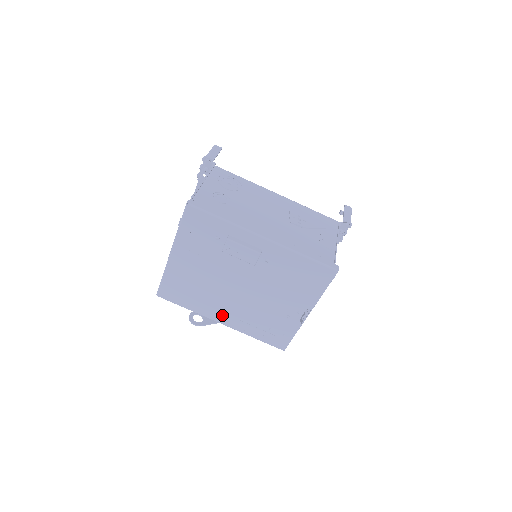
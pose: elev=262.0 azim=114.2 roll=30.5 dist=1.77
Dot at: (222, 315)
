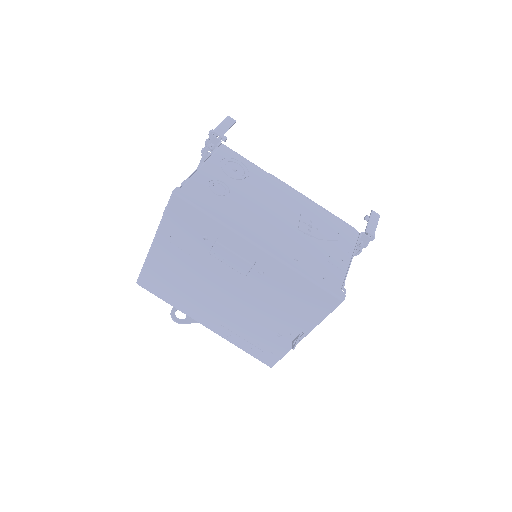
Dot at: (206, 318)
